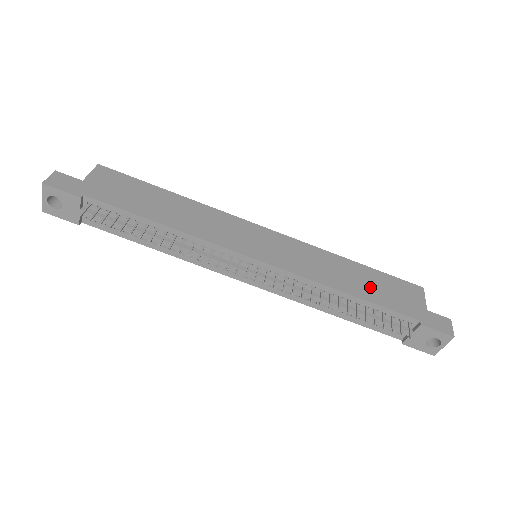
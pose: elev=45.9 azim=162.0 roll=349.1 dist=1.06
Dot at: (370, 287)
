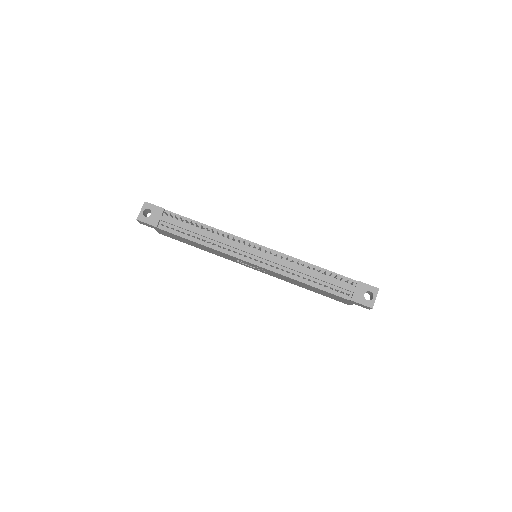
Dot at: occluded
